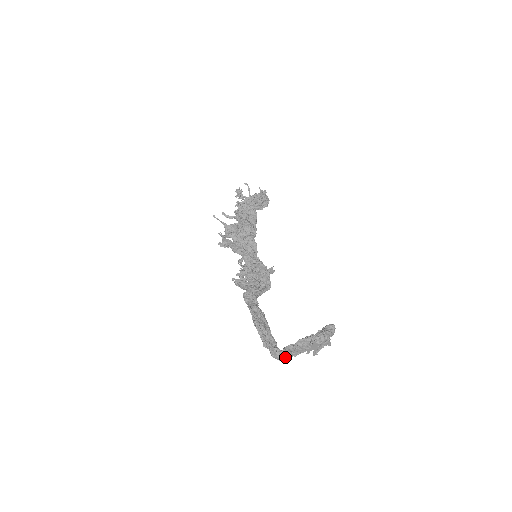
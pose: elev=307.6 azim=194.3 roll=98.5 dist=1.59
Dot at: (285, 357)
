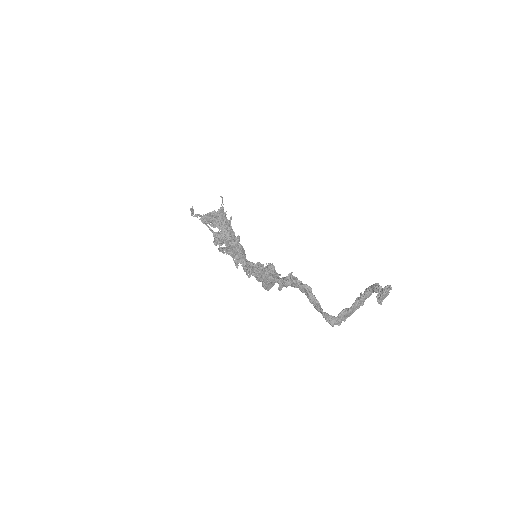
Dot at: (339, 323)
